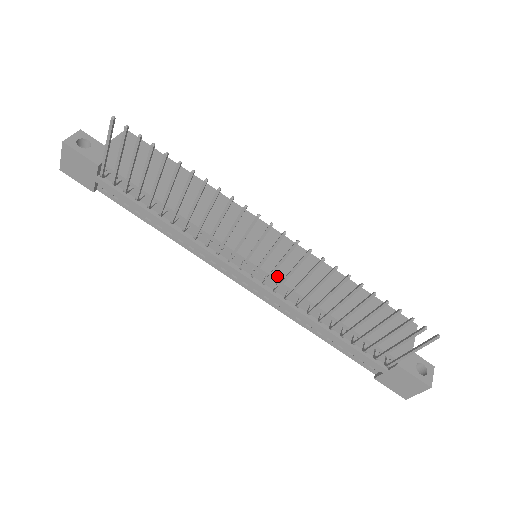
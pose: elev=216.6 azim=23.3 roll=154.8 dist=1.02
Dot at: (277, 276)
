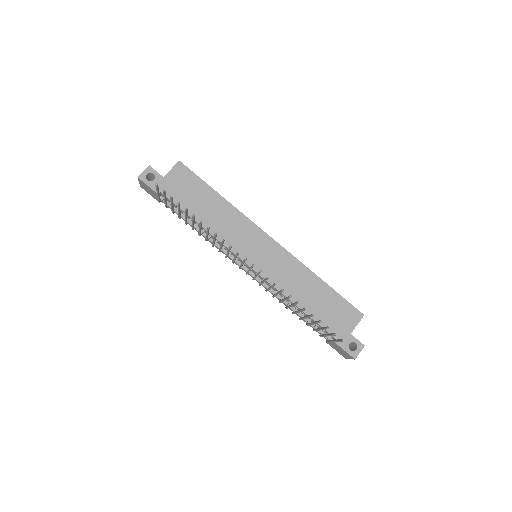
Dot at: (263, 275)
